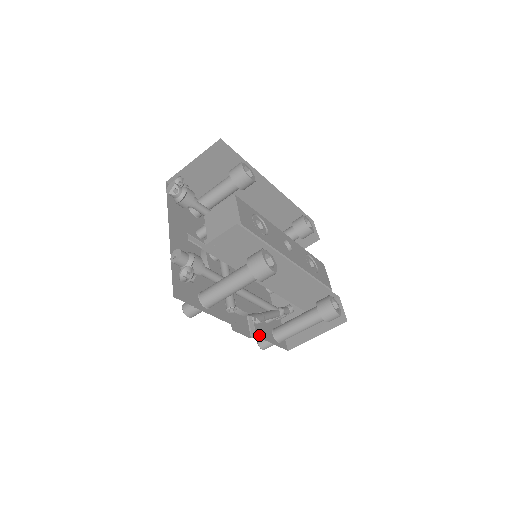
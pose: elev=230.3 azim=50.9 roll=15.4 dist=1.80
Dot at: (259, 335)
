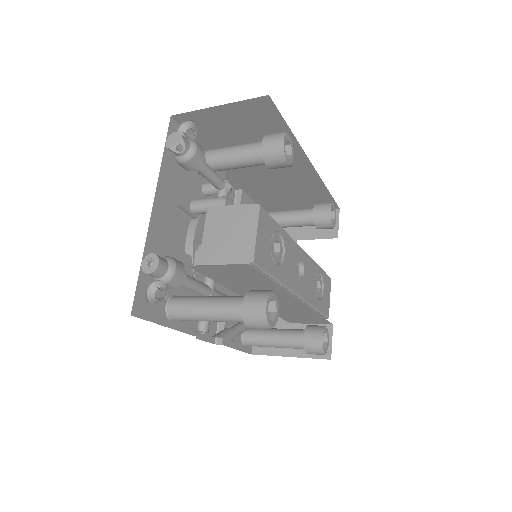
Dot at: (225, 342)
